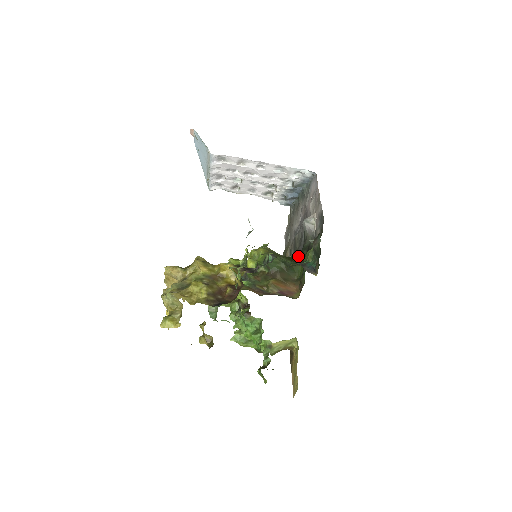
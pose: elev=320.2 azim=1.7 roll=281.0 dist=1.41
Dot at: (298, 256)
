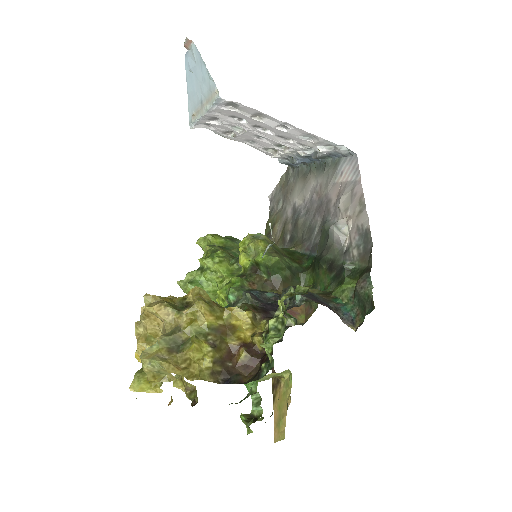
Dot at: (303, 254)
